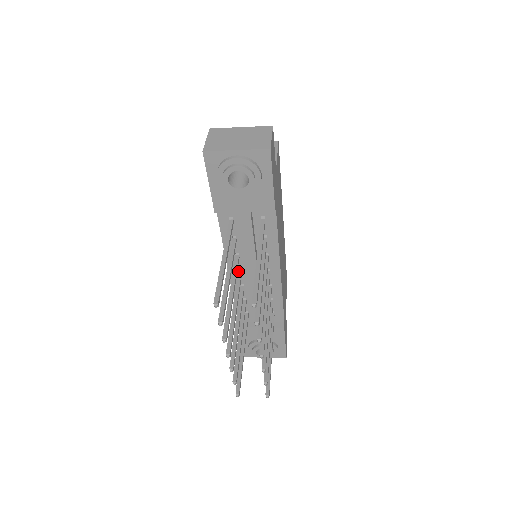
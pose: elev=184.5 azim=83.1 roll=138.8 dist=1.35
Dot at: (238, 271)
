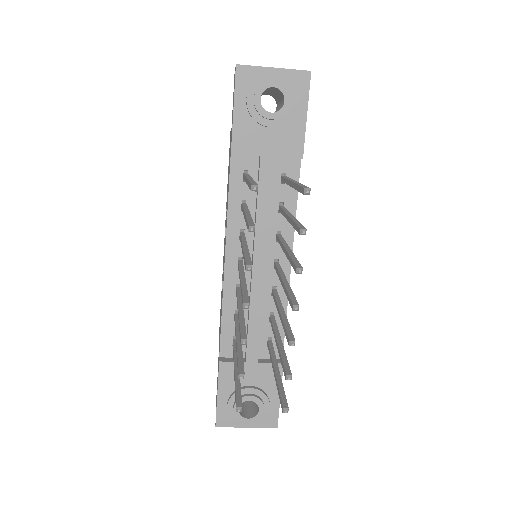
Dot at: (238, 259)
